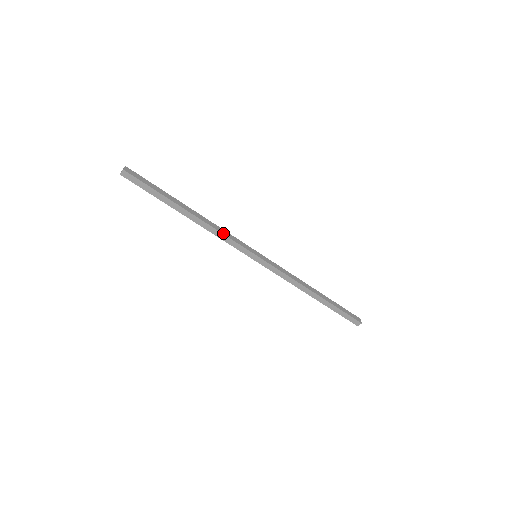
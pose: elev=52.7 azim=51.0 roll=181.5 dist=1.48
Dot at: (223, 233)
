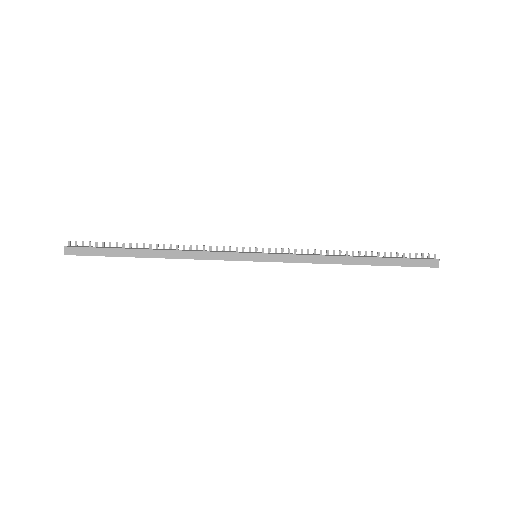
Dot at: (202, 258)
